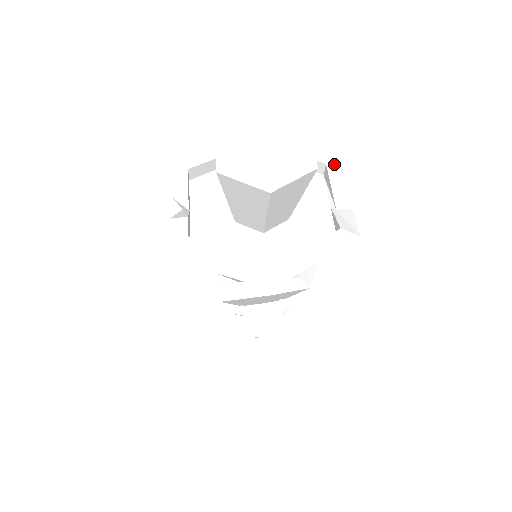
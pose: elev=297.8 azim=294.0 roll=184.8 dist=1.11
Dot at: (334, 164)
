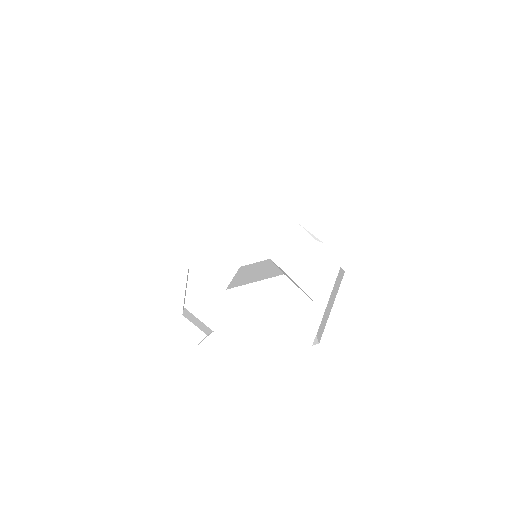
Dot at: (293, 207)
